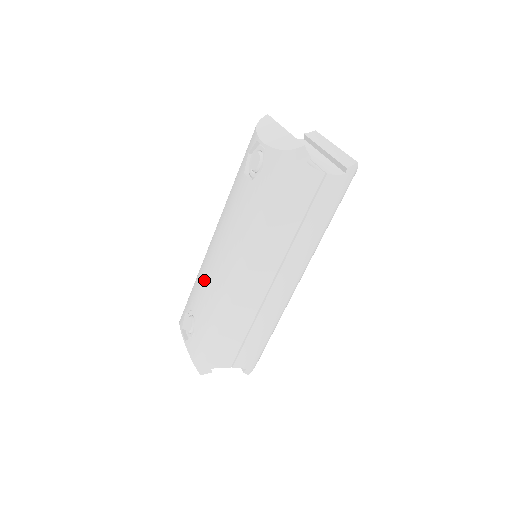
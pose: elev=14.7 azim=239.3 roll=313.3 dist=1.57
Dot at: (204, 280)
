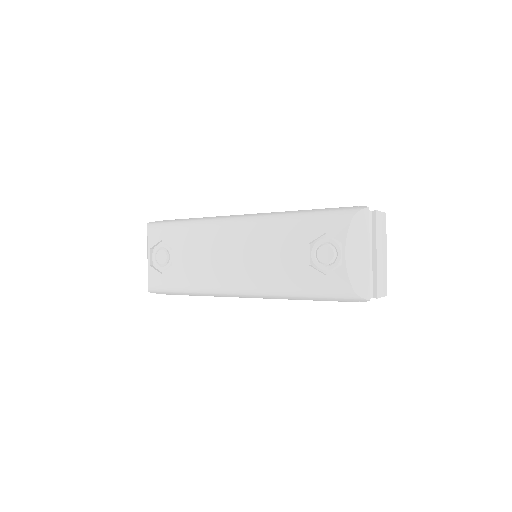
Dot at: (202, 254)
